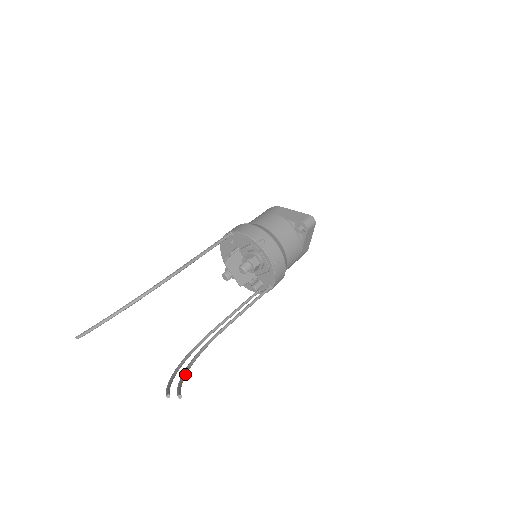
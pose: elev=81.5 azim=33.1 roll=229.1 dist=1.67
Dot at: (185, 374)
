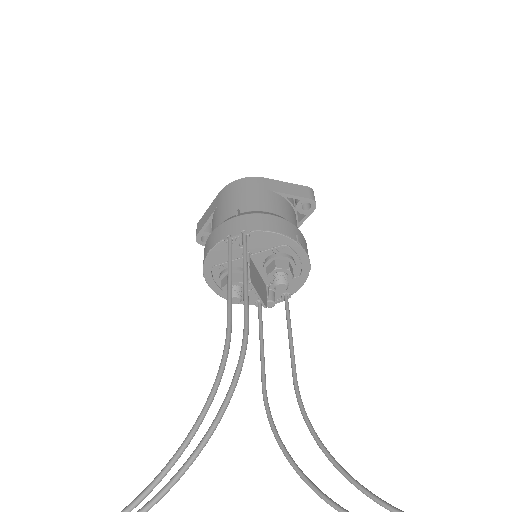
Dot at: (362, 485)
